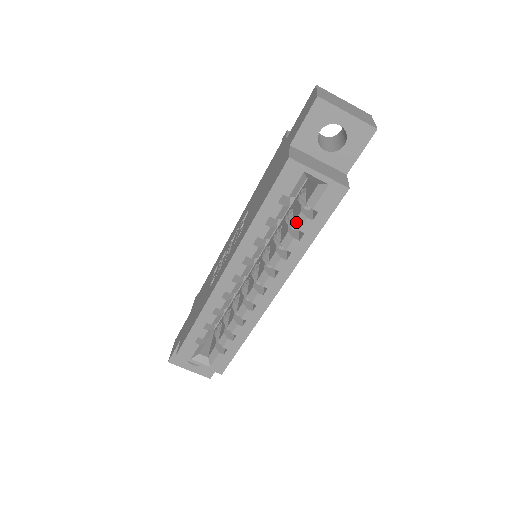
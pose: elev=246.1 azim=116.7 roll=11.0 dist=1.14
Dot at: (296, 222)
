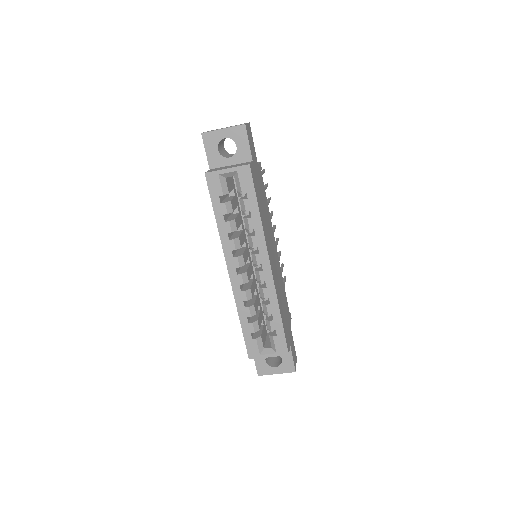
Dot at: (242, 208)
